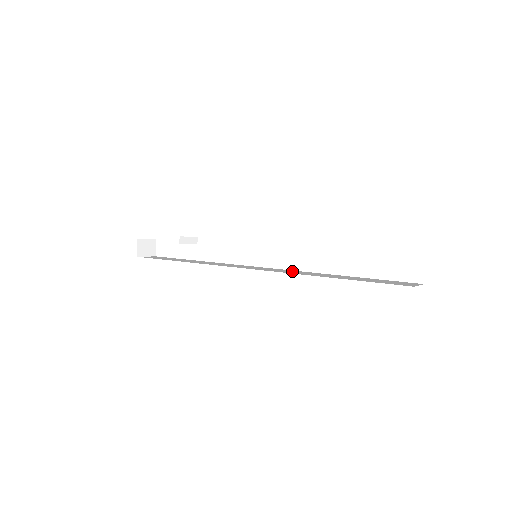
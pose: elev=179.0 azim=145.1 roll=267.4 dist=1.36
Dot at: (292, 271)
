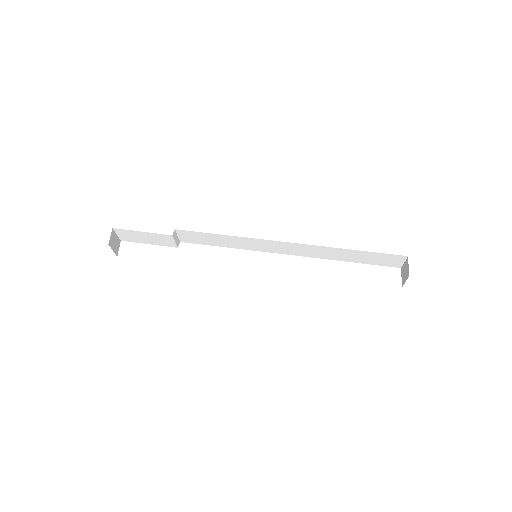
Dot at: occluded
